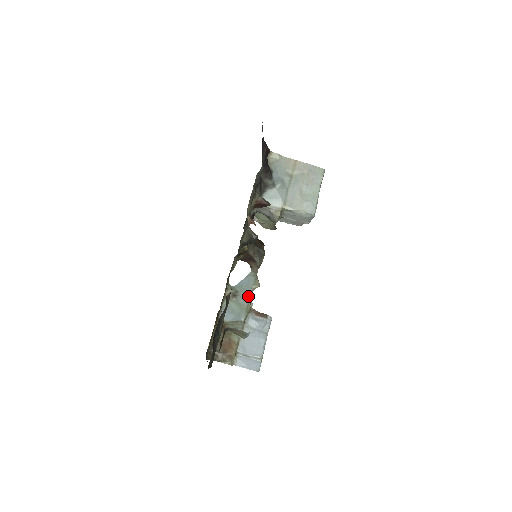
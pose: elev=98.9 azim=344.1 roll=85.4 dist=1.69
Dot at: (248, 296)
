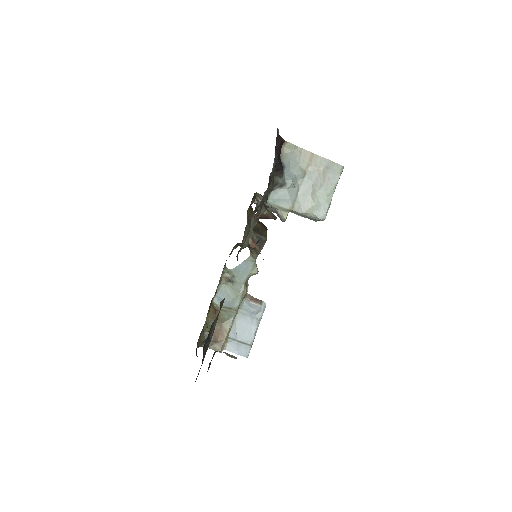
Dot at: (244, 282)
